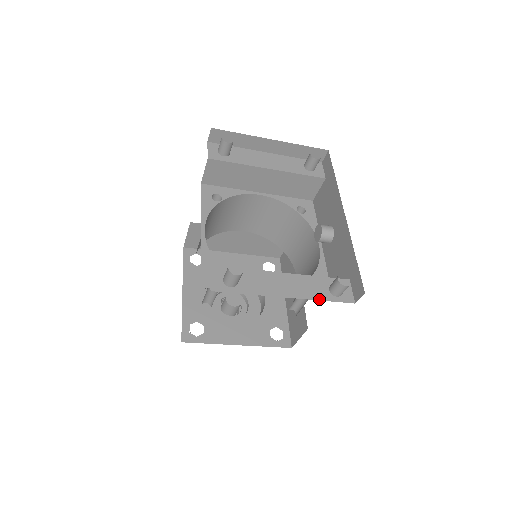
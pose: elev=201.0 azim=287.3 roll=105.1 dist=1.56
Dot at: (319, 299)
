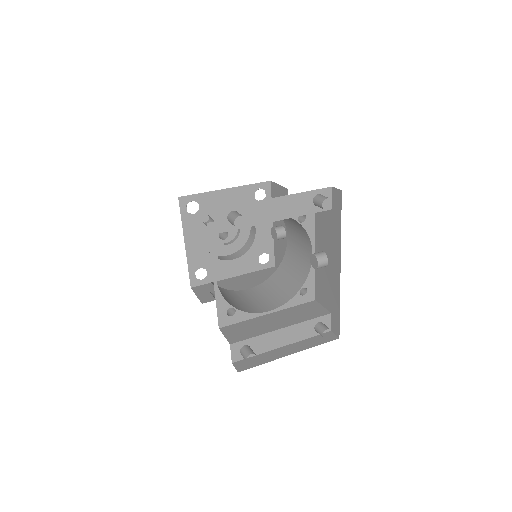
Dot at: (306, 338)
